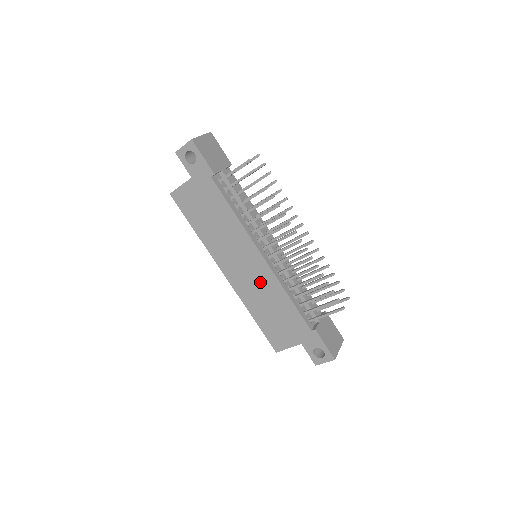
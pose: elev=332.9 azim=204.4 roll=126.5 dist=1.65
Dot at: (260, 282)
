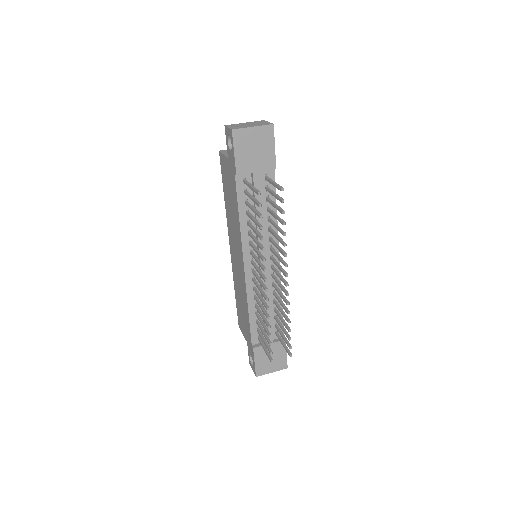
Dot at: (240, 279)
